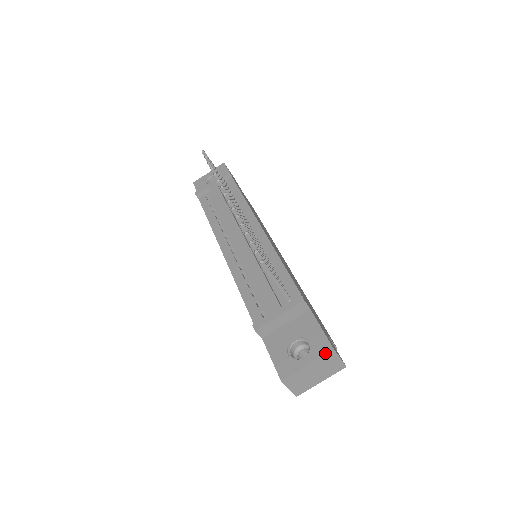
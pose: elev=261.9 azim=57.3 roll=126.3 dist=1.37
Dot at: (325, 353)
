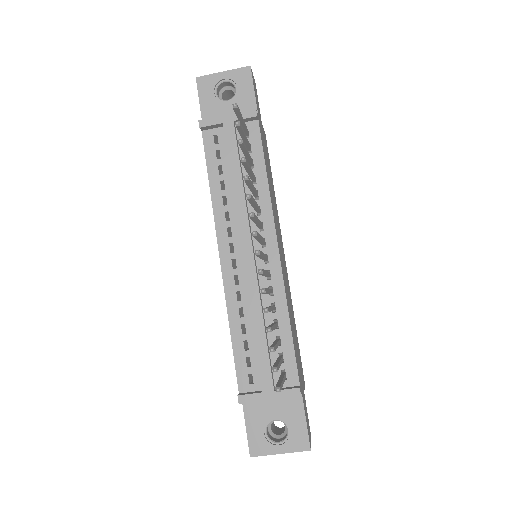
Dot at: (301, 451)
